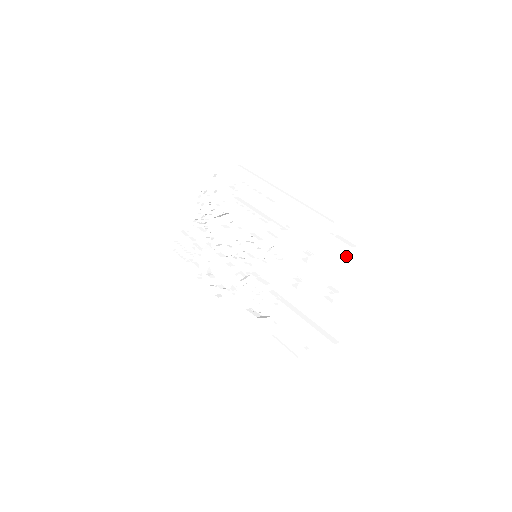
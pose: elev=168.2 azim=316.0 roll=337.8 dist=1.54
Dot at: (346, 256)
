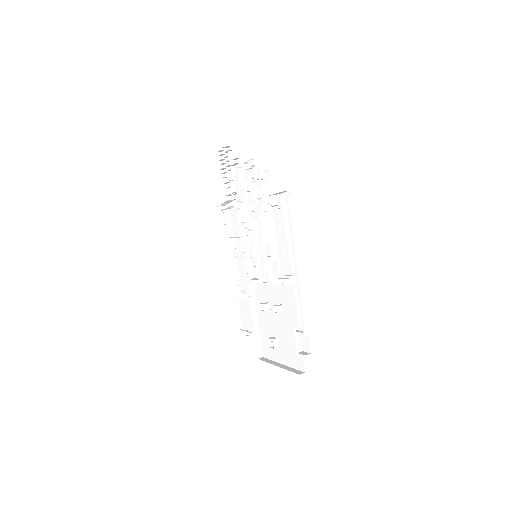
Dot at: (295, 344)
